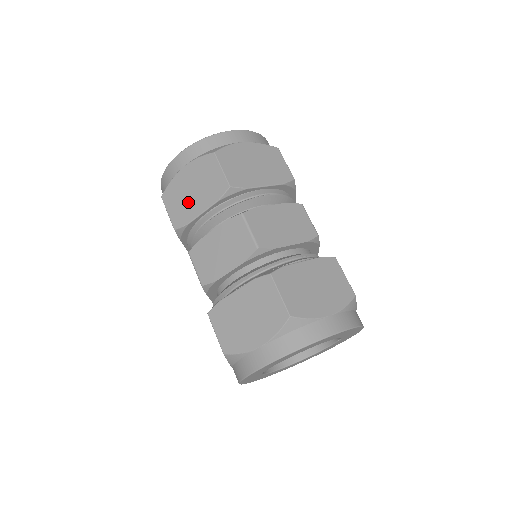
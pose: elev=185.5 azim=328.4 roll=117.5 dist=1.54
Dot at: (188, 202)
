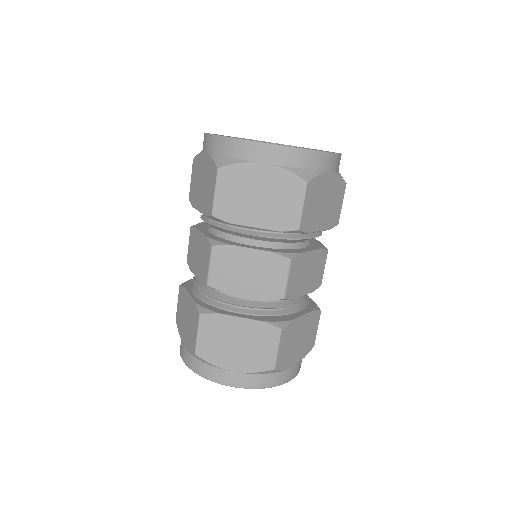
Dot at: (198, 189)
